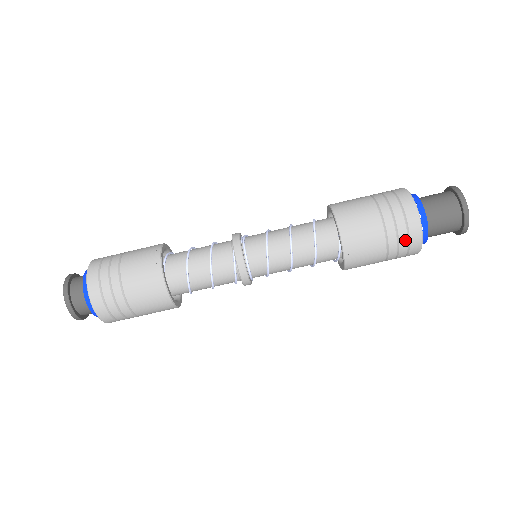
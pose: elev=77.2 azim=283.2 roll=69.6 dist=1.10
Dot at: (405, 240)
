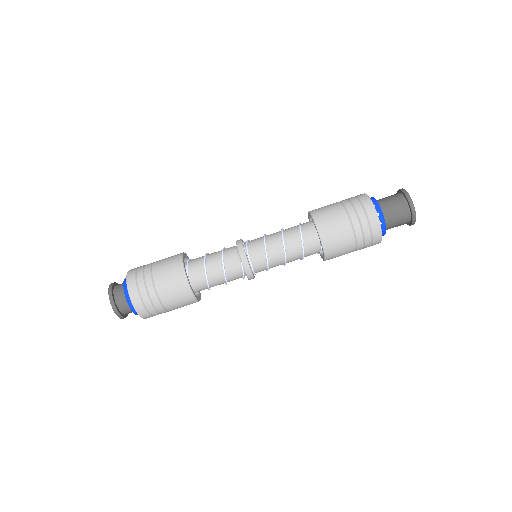
Dot at: (369, 243)
